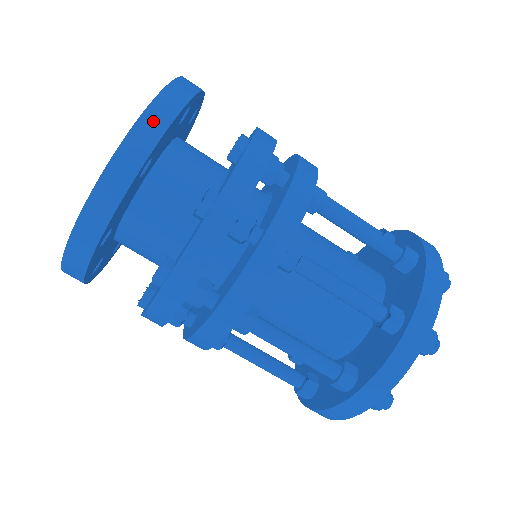
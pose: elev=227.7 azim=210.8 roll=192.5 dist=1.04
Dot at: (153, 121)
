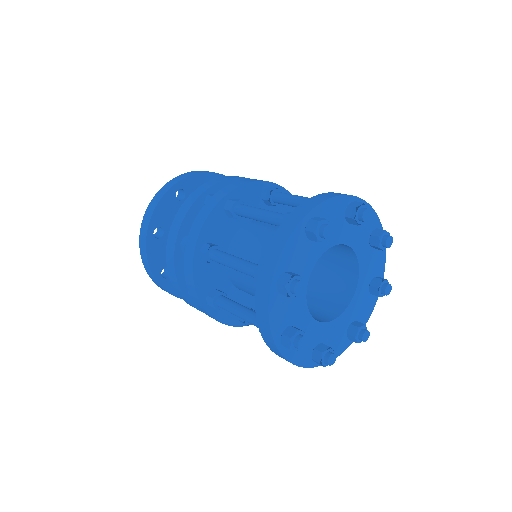
Dot at: (149, 210)
